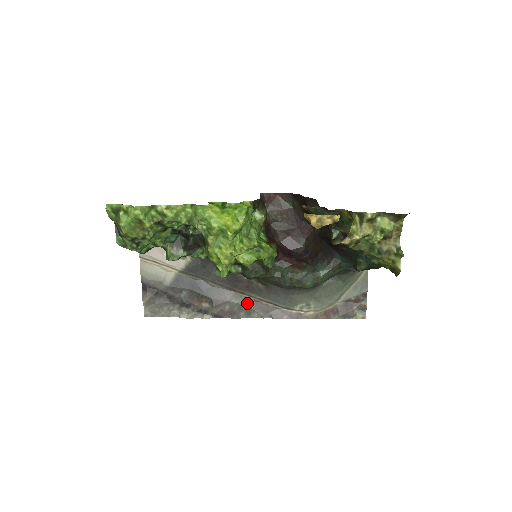
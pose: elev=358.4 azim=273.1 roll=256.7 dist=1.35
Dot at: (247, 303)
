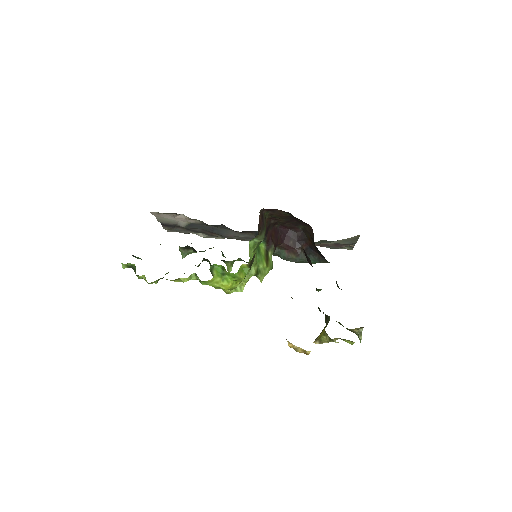
Dot at: (252, 236)
